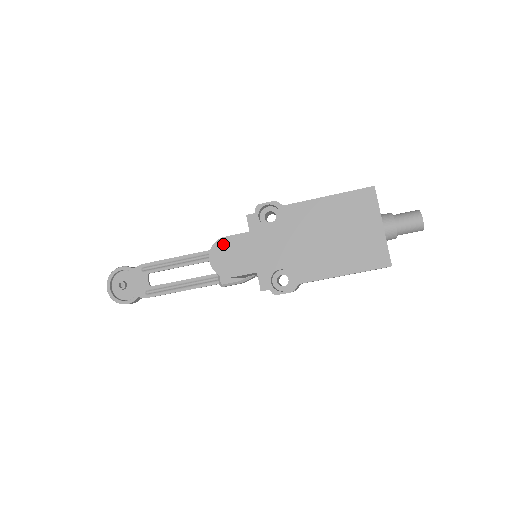
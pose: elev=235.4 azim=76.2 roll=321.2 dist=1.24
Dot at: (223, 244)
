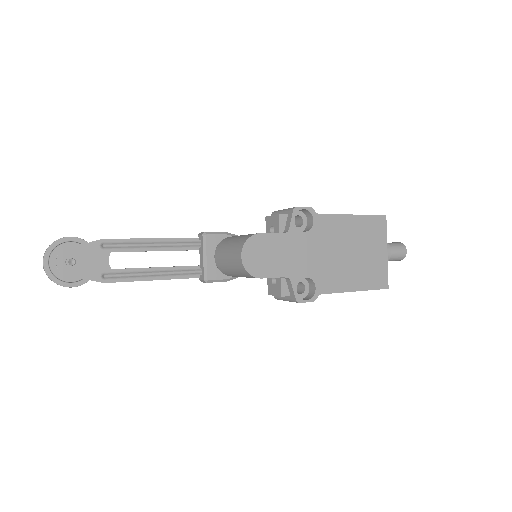
Dot at: (258, 241)
